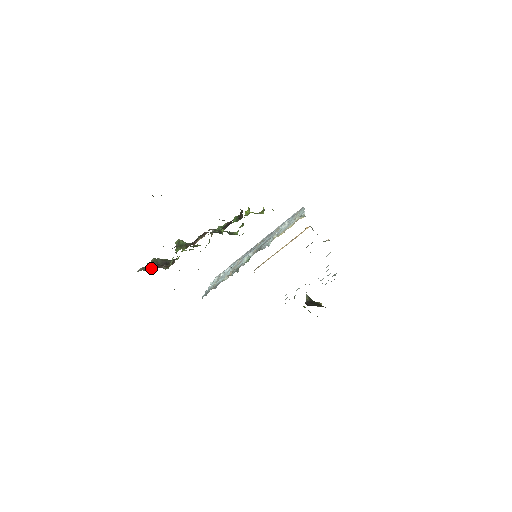
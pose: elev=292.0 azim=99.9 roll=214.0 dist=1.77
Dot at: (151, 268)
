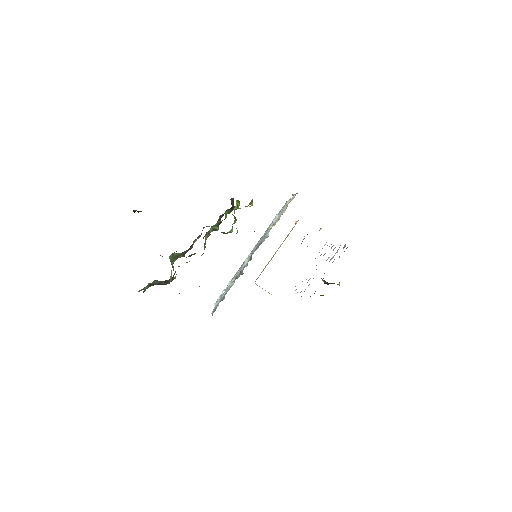
Dot at: occluded
